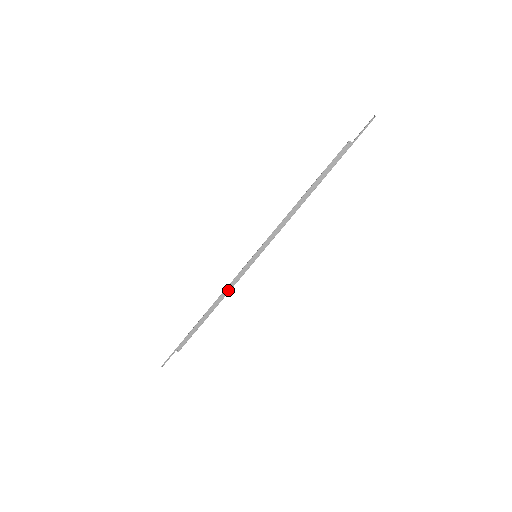
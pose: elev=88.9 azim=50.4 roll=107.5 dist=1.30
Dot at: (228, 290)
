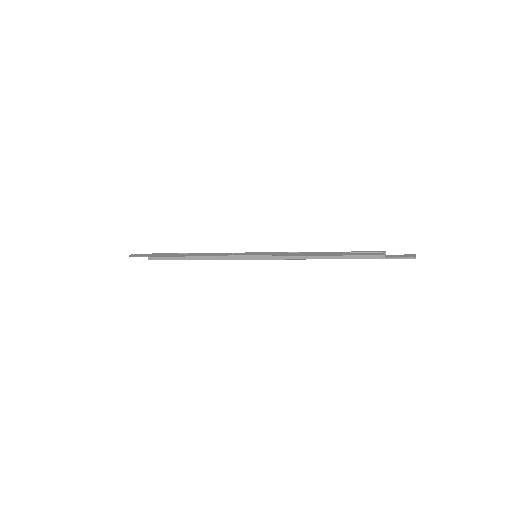
Dot at: (218, 258)
